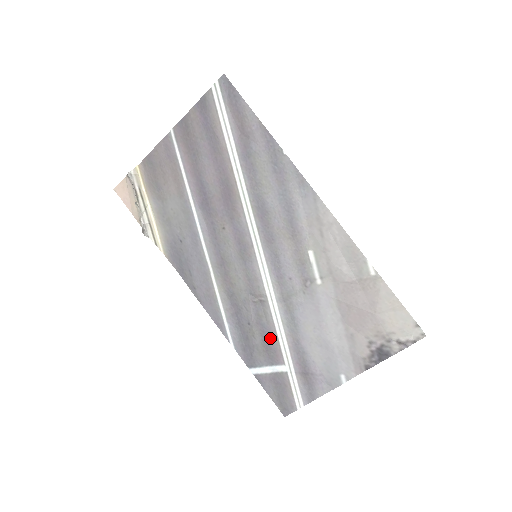
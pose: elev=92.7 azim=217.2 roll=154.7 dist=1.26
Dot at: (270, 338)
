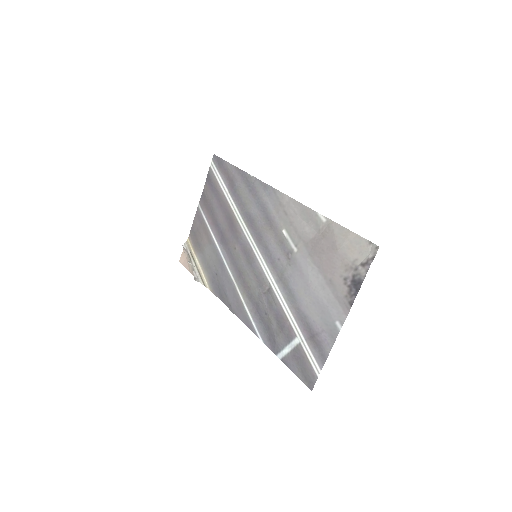
Dot at: (281, 318)
